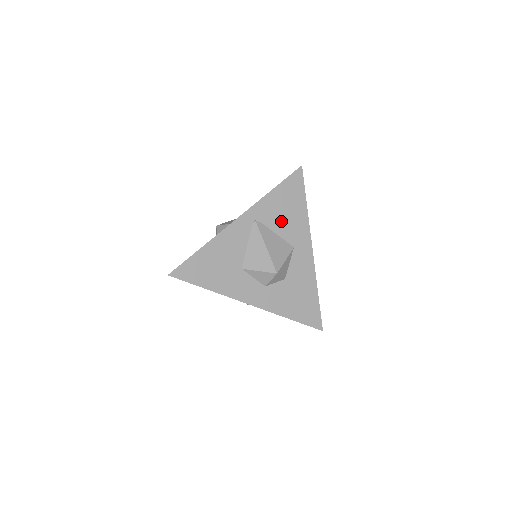
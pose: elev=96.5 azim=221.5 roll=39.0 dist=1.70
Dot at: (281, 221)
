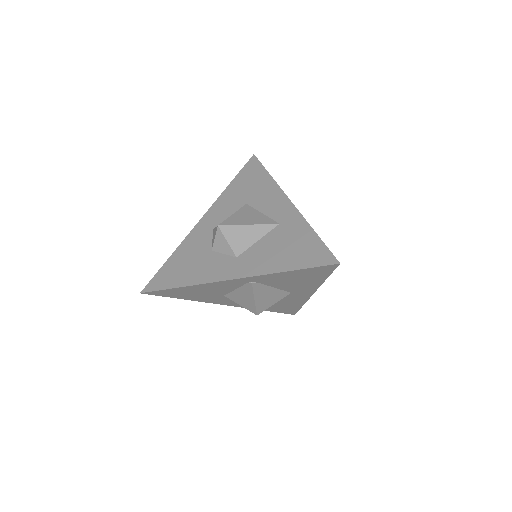
Dot at: (285, 283)
